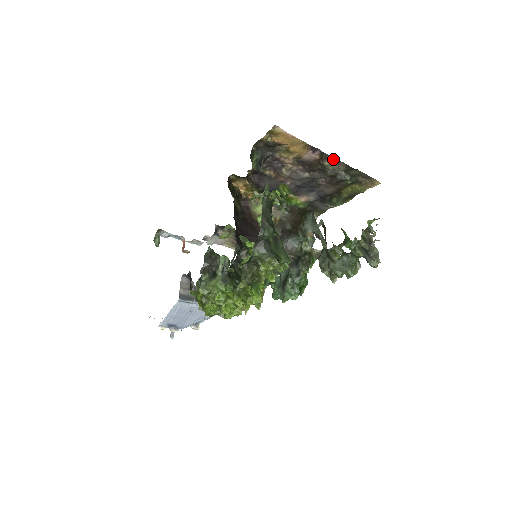
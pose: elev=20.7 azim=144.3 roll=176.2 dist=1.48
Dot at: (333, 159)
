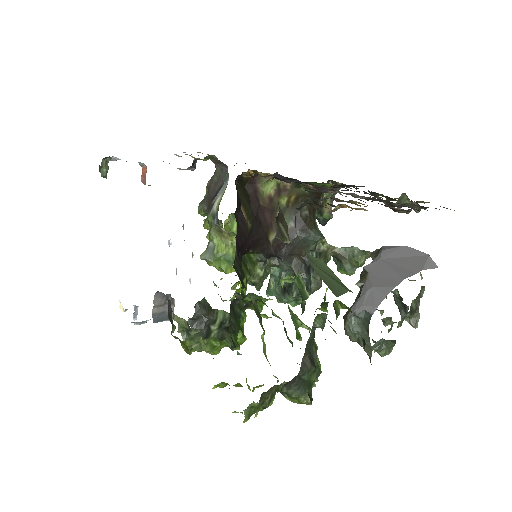
Dot at: occluded
